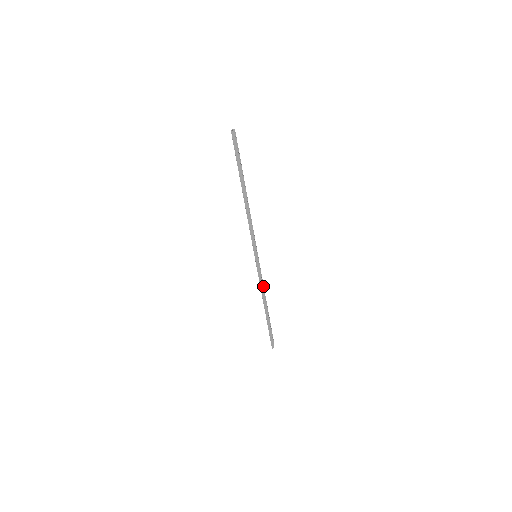
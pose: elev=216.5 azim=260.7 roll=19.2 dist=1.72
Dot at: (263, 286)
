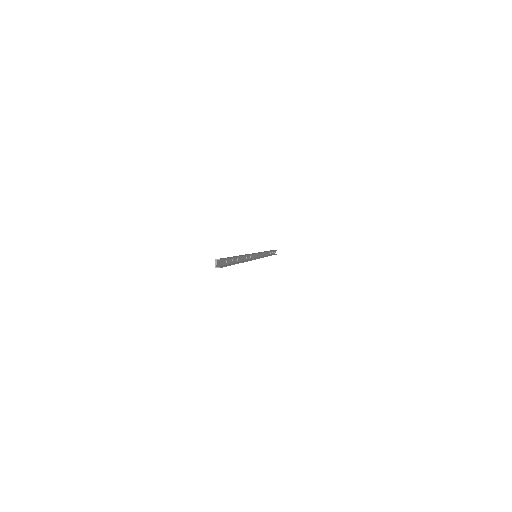
Dot at: occluded
